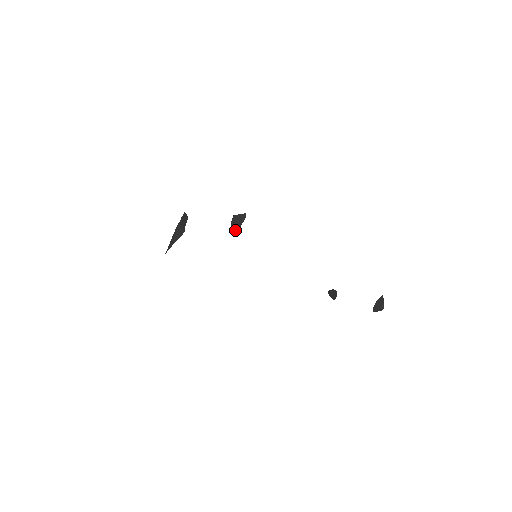
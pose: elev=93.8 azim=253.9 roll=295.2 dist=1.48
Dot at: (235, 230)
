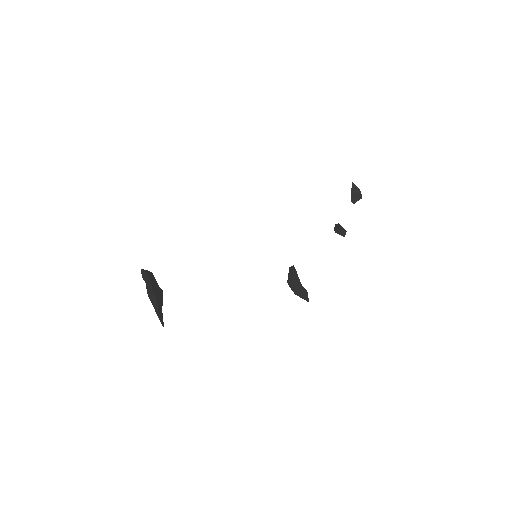
Dot at: (303, 296)
